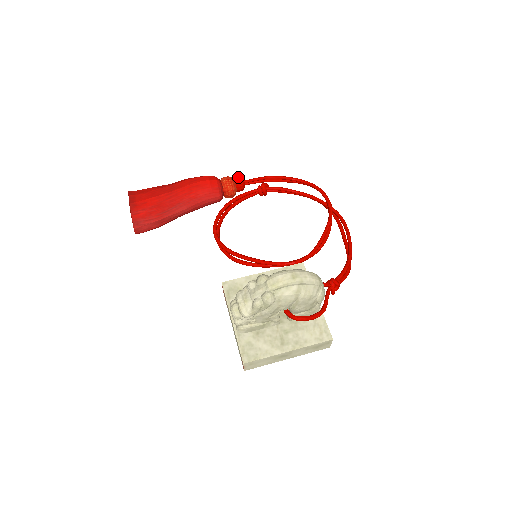
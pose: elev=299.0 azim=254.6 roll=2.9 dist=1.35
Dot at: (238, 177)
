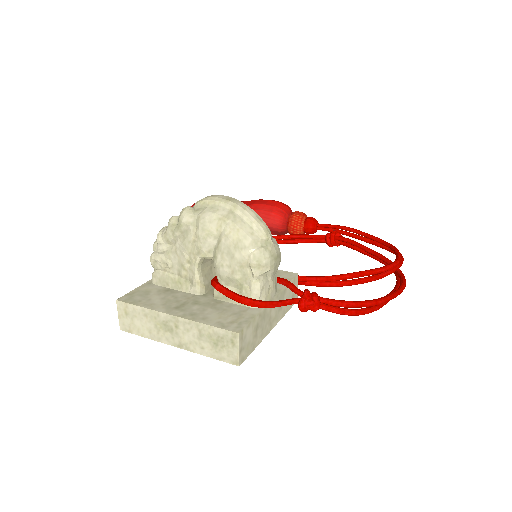
Dot at: occluded
